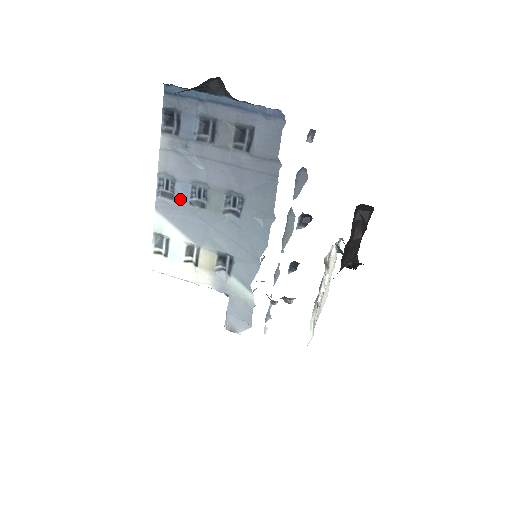
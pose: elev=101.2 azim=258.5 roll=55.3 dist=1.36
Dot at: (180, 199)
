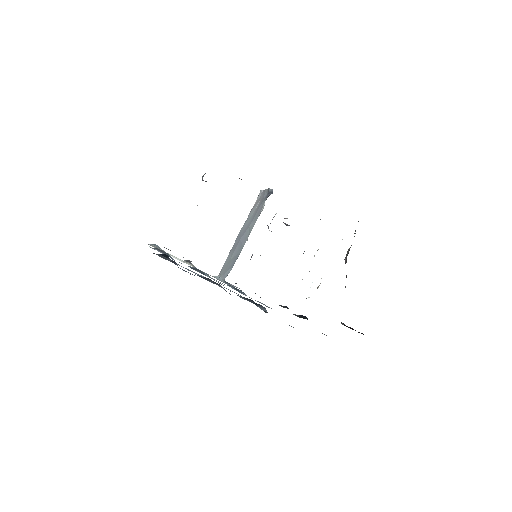
Dot at: occluded
